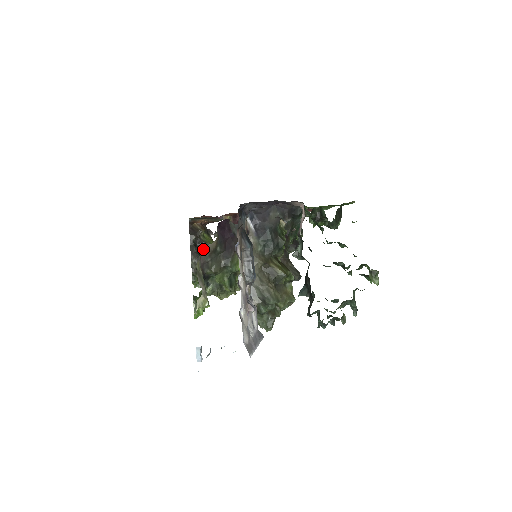
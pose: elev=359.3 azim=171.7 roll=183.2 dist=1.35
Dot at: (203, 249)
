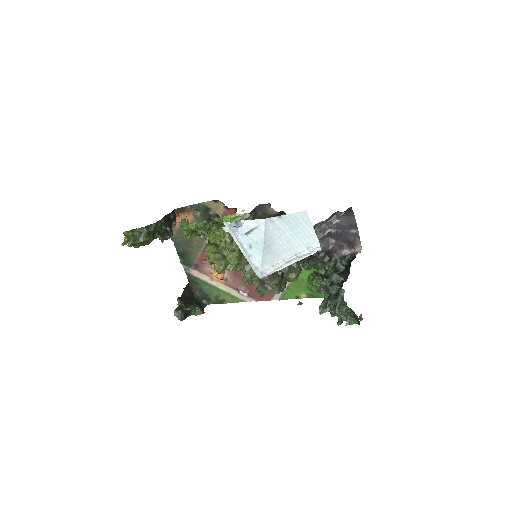
Dot at: (266, 206)
